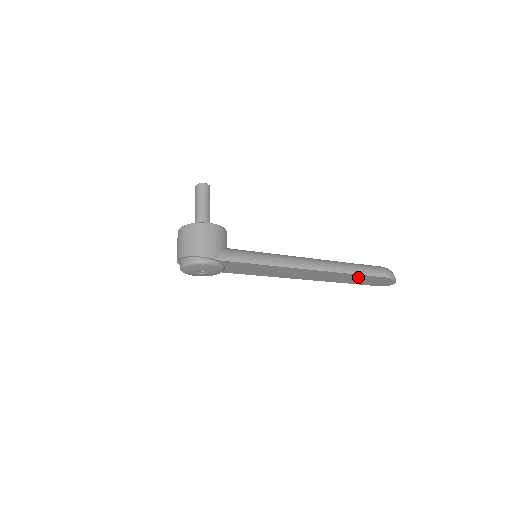
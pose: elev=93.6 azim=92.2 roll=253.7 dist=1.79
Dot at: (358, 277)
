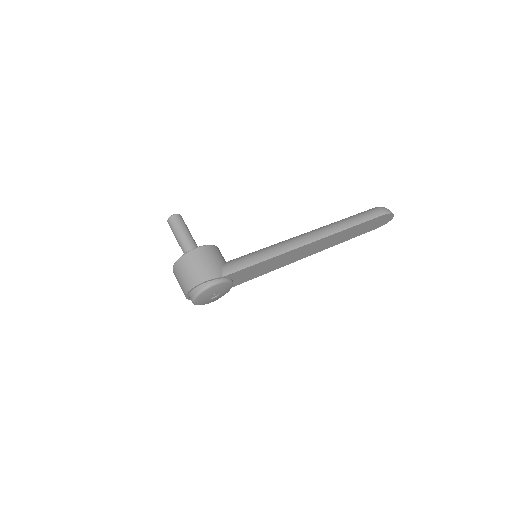
Dot at: (358, 228)
